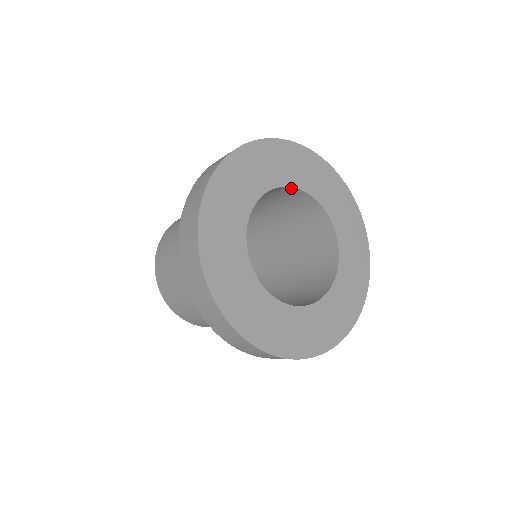
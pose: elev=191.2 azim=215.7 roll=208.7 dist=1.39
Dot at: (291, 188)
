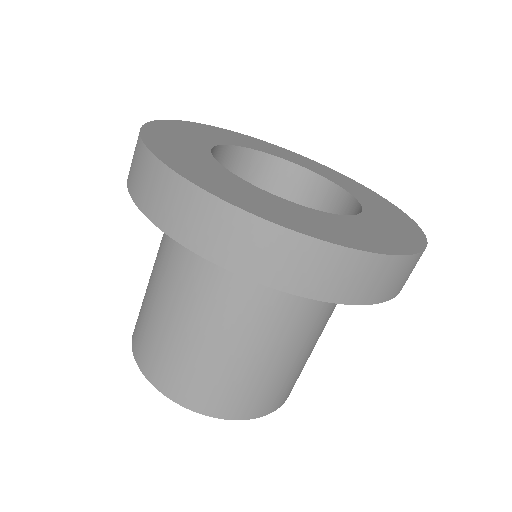
Dot at: (246, 151)
